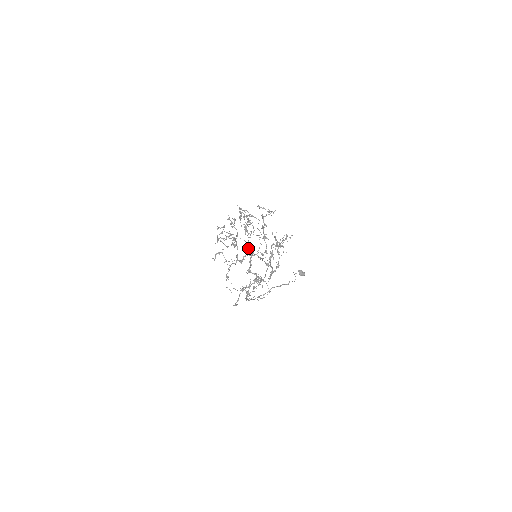
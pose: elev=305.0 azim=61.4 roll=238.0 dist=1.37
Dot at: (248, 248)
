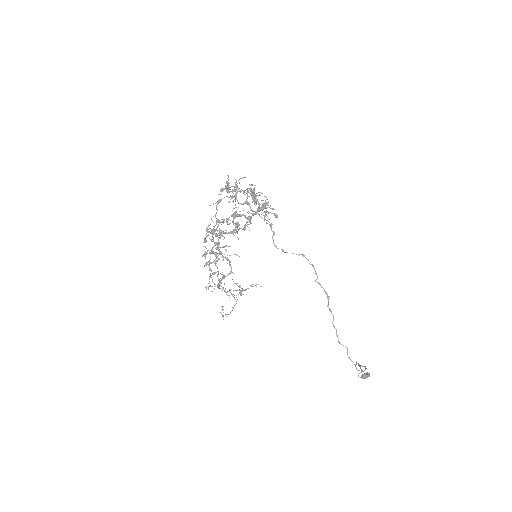
Dot at: (226, 218)
